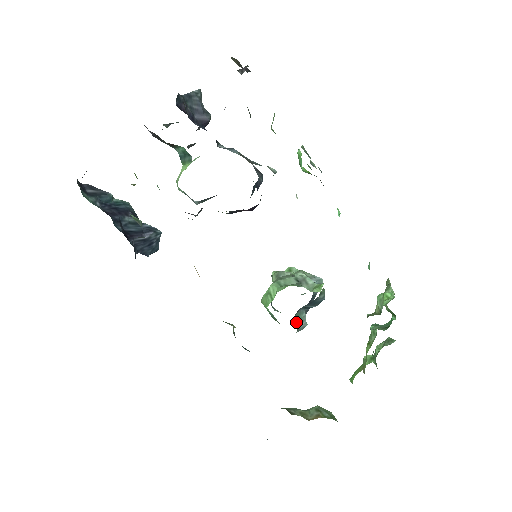
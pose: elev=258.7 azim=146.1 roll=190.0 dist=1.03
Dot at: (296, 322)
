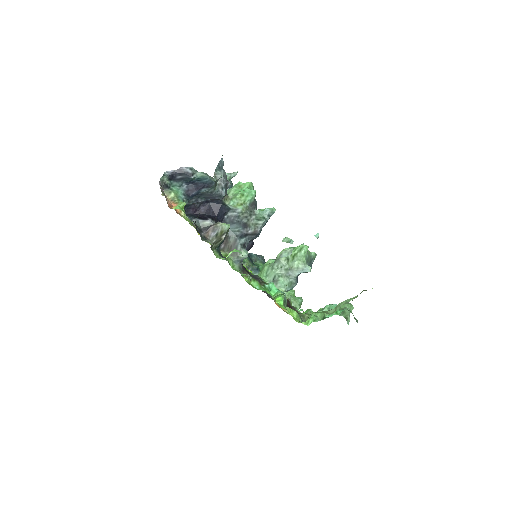
Dot at: occluded
